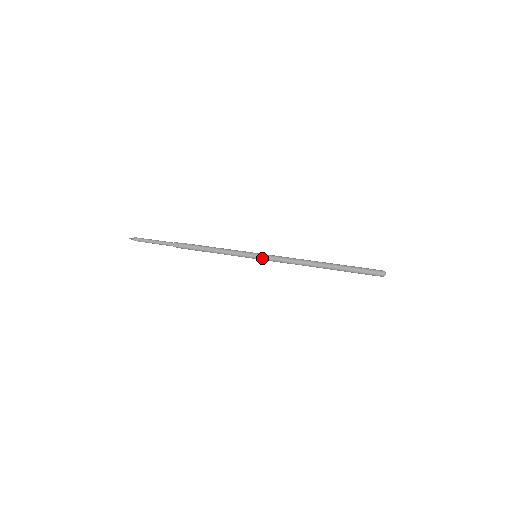
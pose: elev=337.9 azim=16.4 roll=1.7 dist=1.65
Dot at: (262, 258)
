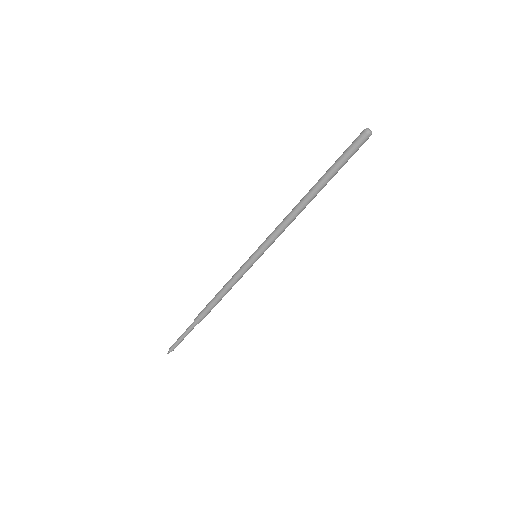
Dot at: (262, 253)
